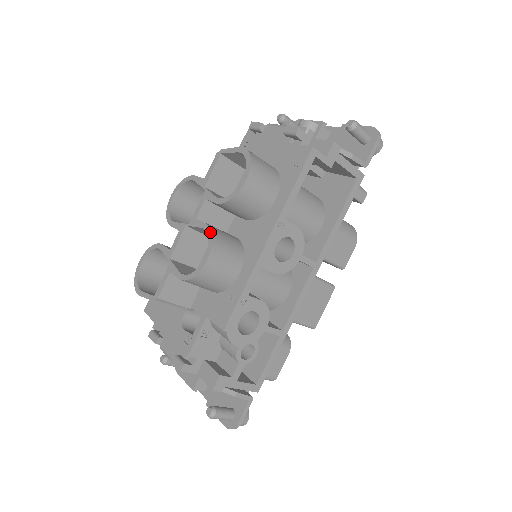
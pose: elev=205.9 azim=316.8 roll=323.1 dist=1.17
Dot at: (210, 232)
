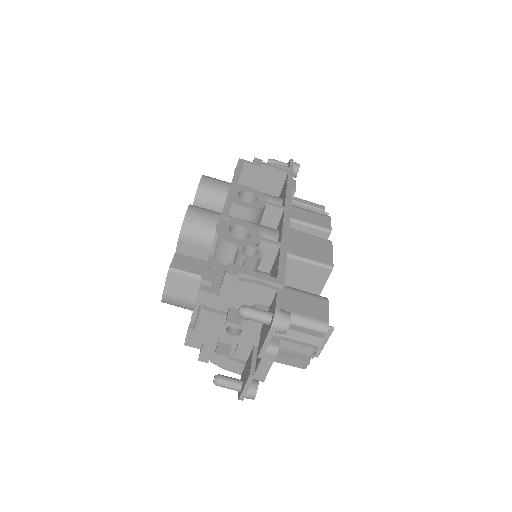
Dot at: occluded
